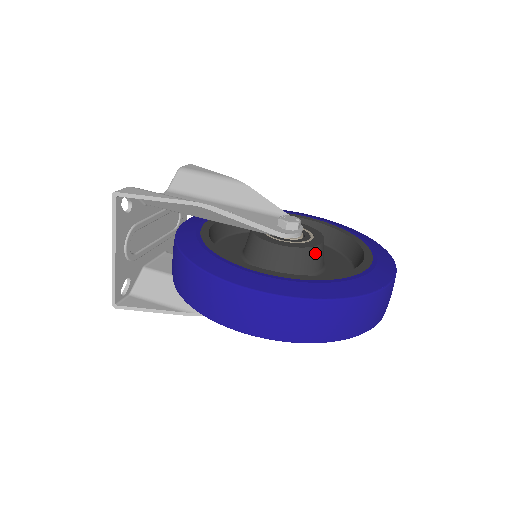
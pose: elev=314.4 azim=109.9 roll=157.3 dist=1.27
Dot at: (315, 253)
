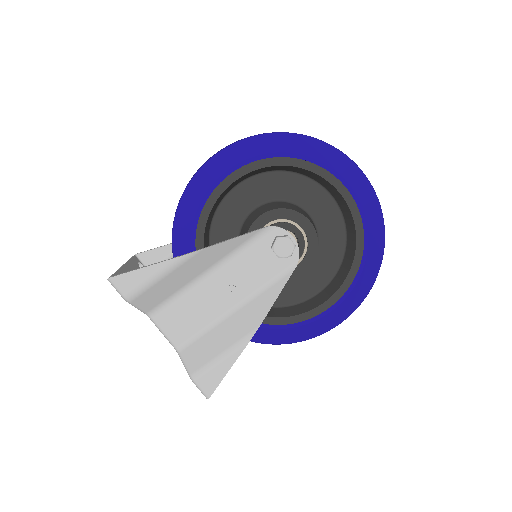
Dot at: (317, 239)
